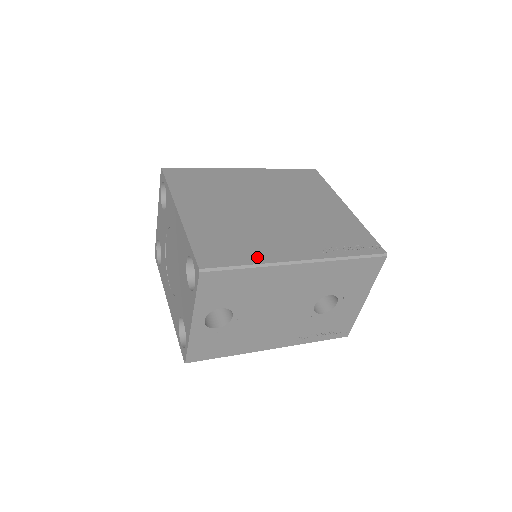
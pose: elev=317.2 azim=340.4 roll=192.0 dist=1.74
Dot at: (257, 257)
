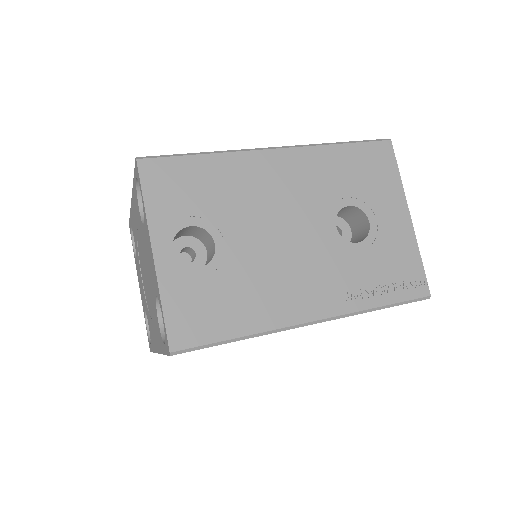
Dot at: occluded
